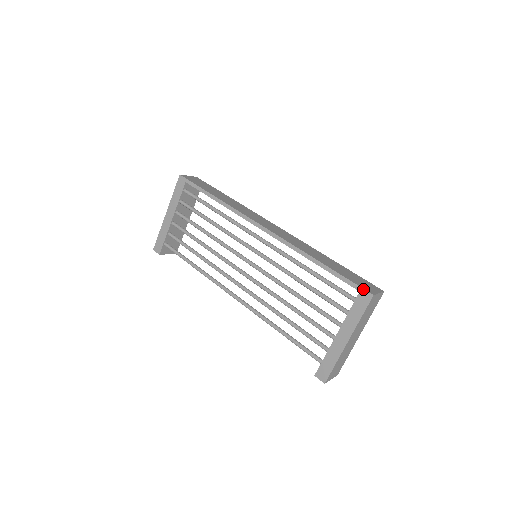
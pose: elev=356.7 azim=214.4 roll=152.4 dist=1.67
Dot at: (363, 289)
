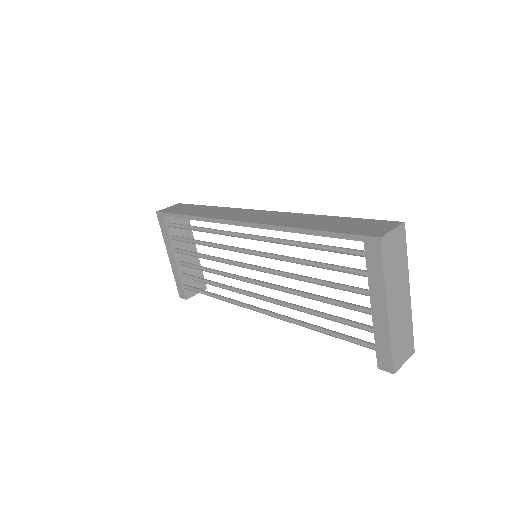
Dot at: (365, 236)
